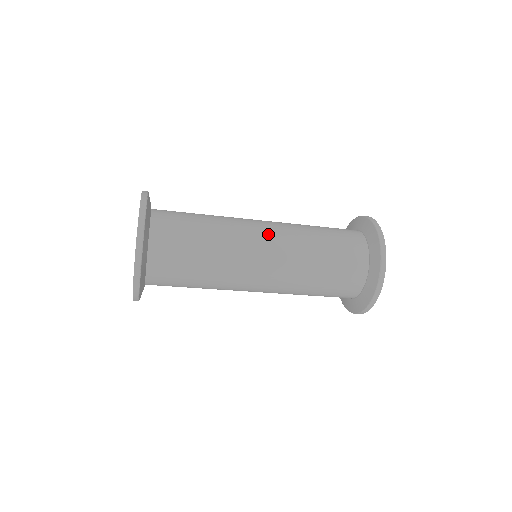
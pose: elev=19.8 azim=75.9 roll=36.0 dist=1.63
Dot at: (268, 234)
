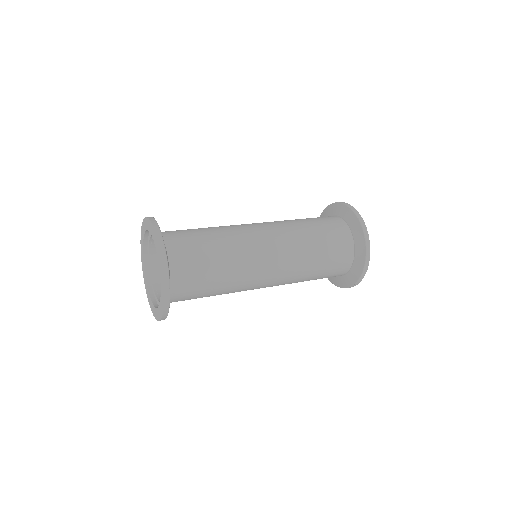
Dot at: (273, 270)
